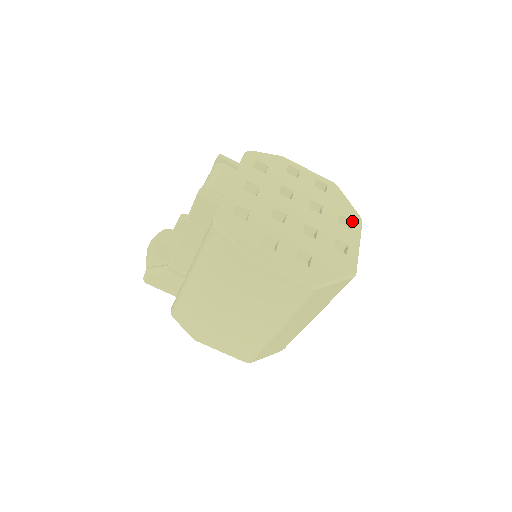
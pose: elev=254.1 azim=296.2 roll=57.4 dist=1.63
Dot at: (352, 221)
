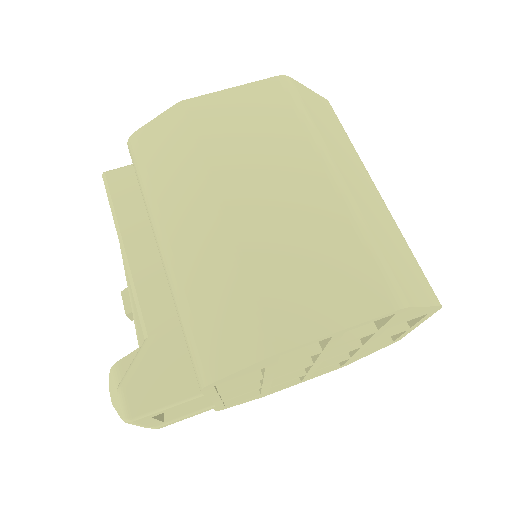
Dot at: occluded
